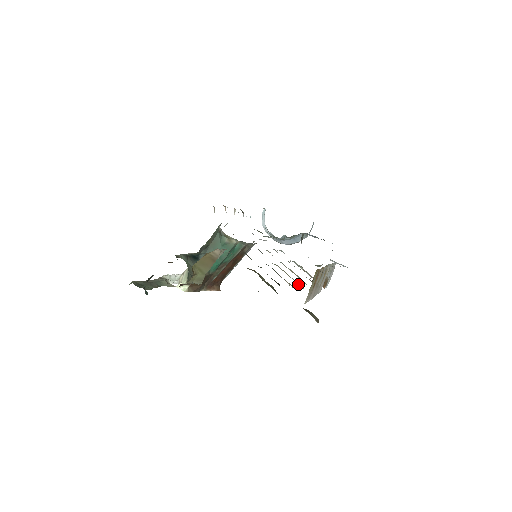
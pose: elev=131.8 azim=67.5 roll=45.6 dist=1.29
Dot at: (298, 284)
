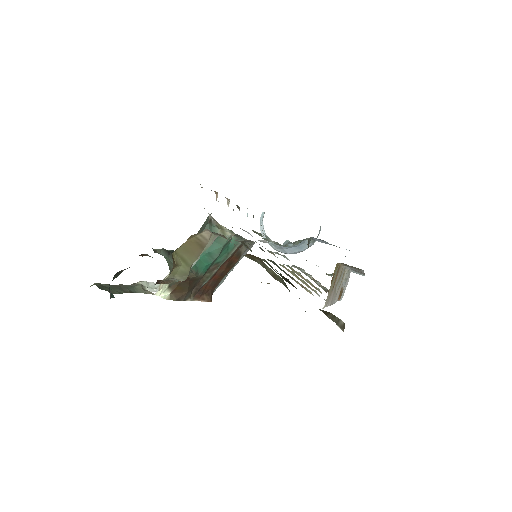
Dot at: (311, 288)
